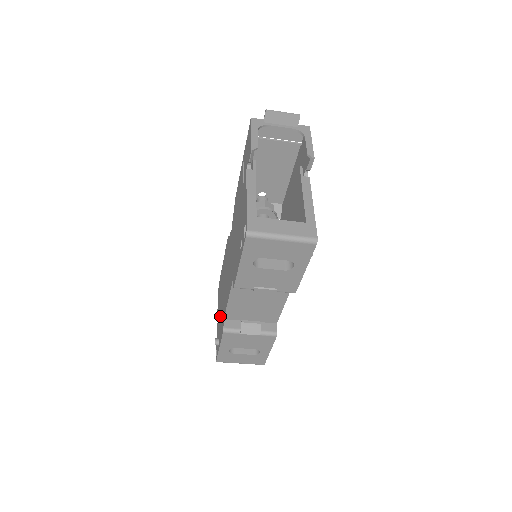
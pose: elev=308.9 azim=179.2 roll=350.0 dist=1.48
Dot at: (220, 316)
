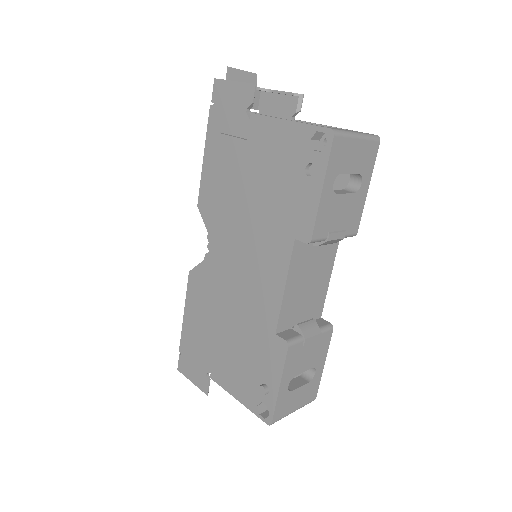
Dot at: (242, 361)
